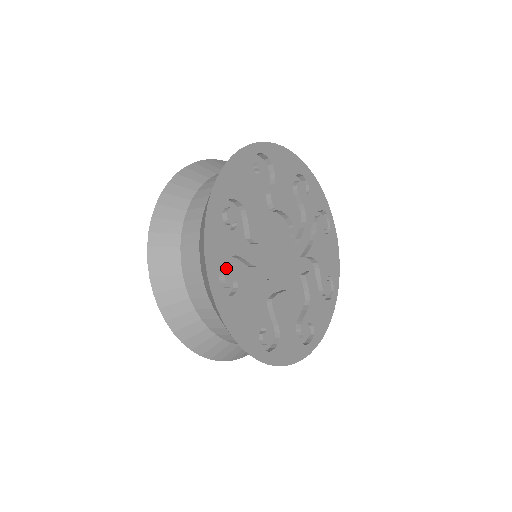
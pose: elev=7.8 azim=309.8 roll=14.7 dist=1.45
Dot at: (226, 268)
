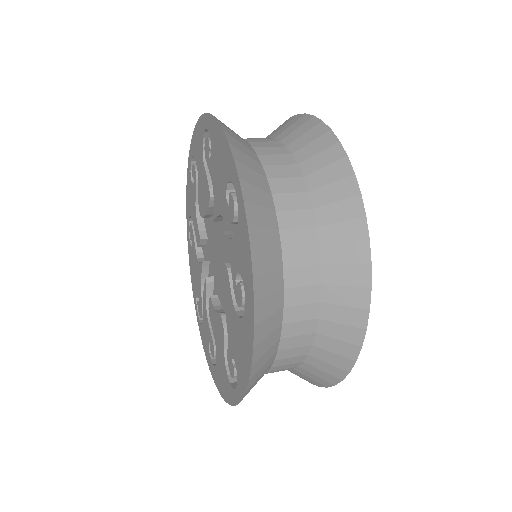
Dot at: occluded
